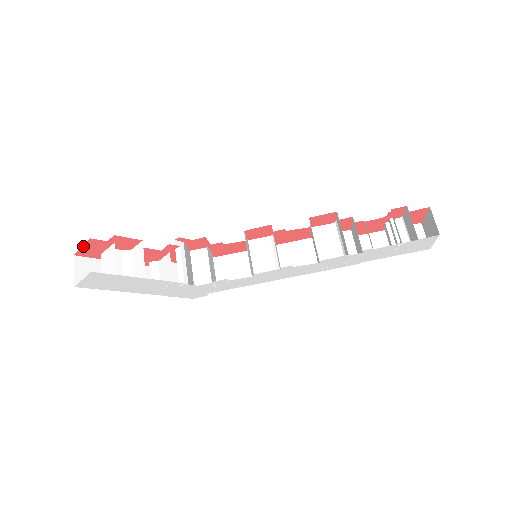
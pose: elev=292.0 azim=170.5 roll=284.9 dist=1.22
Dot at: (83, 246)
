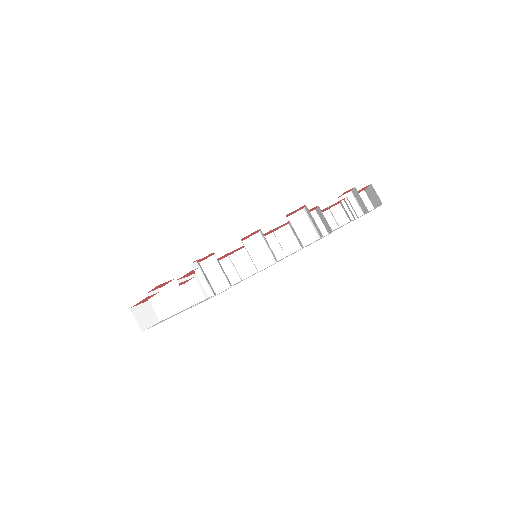
Dot at: (139, 302)
